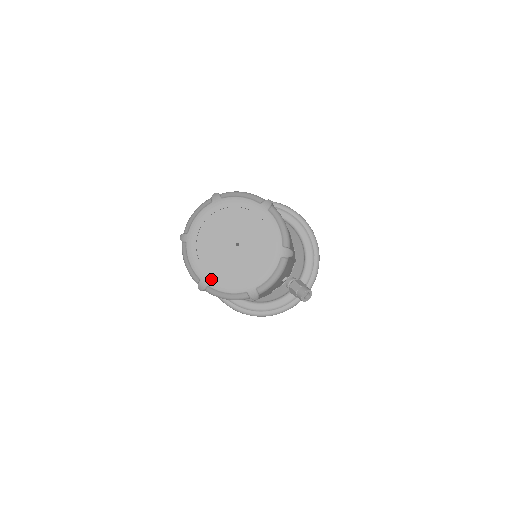
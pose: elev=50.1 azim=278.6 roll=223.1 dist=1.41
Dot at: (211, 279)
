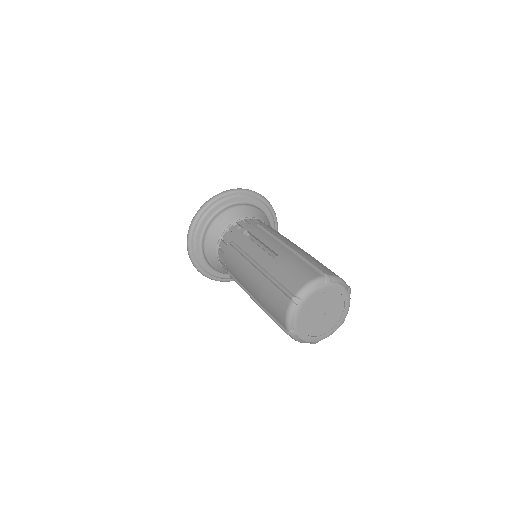
Dot at: (301, 332)
